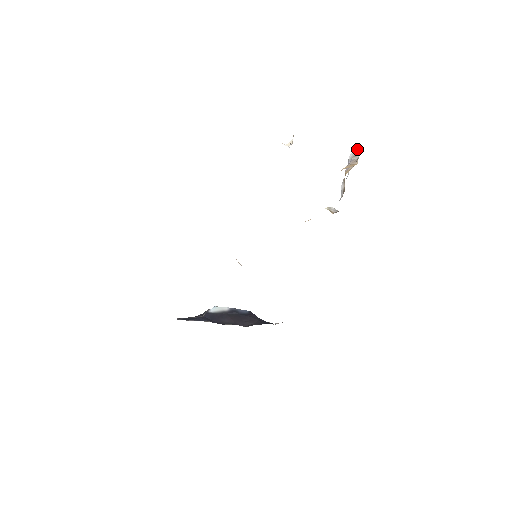
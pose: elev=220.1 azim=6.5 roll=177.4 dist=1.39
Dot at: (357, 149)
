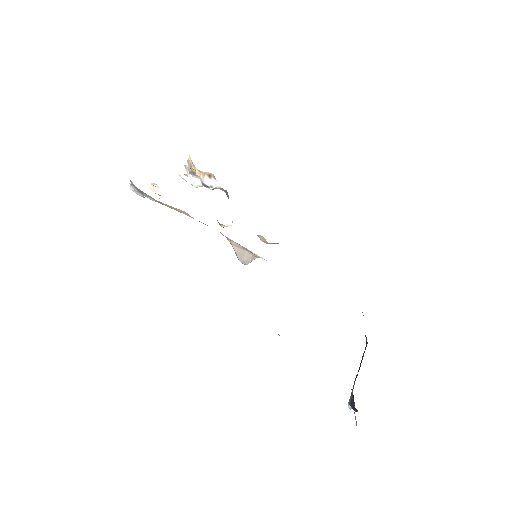
Dot at: (183, 173)
